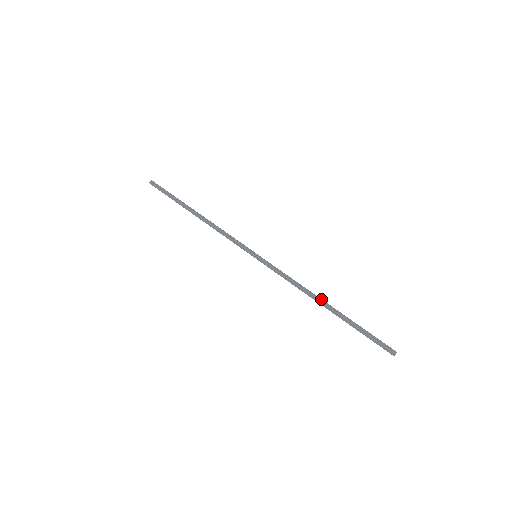
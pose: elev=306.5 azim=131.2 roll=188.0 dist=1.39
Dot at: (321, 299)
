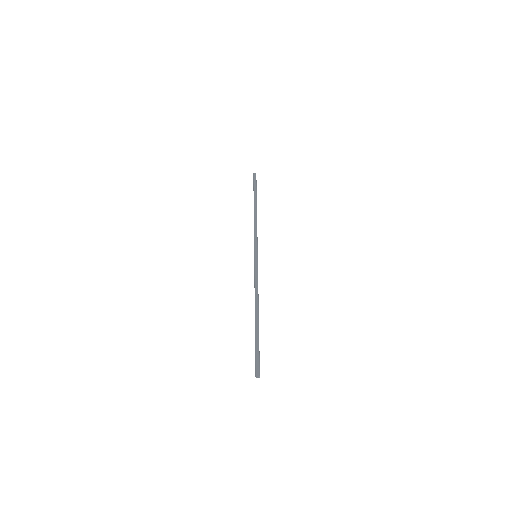
Dot at: (257, 308)
